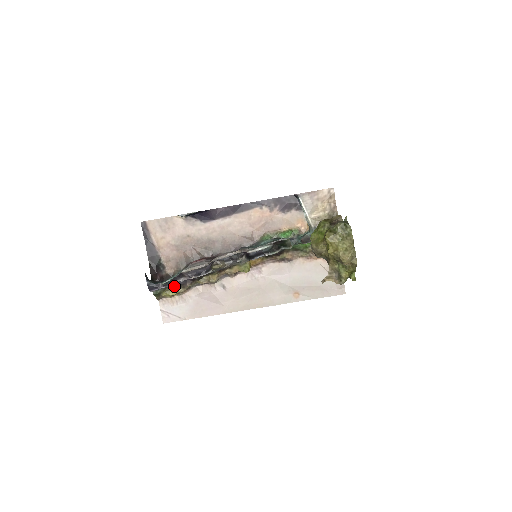
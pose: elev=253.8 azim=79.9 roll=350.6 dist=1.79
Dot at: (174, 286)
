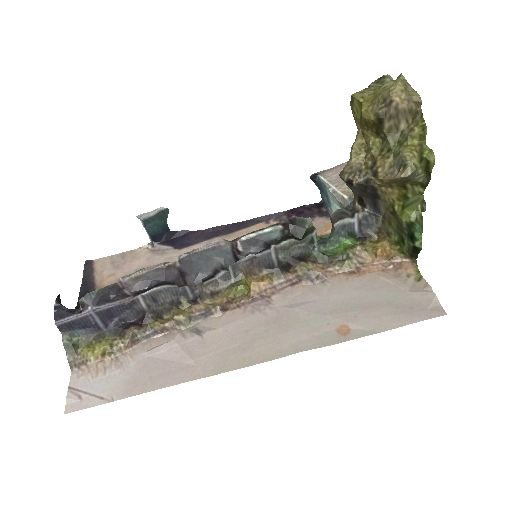
Dot at: (107, 333)
